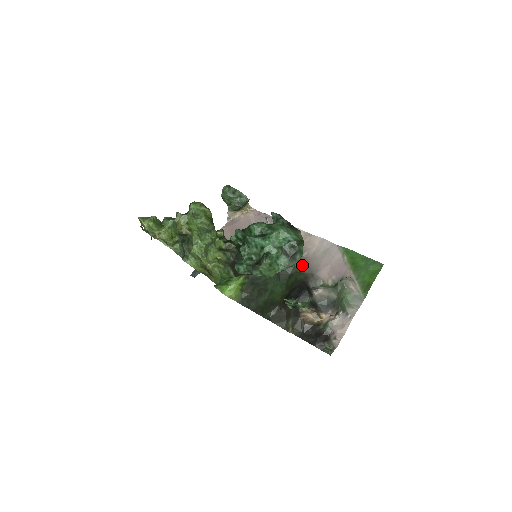
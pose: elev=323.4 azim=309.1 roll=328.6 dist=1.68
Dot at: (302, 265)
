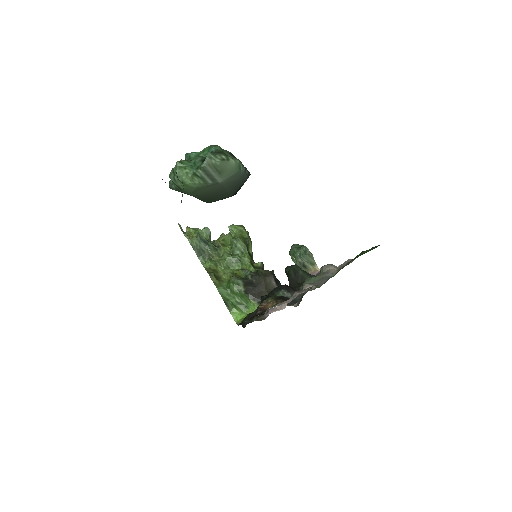
Dot at: occluded
